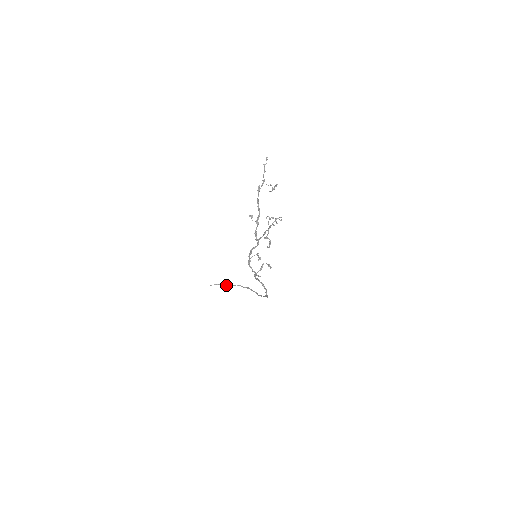
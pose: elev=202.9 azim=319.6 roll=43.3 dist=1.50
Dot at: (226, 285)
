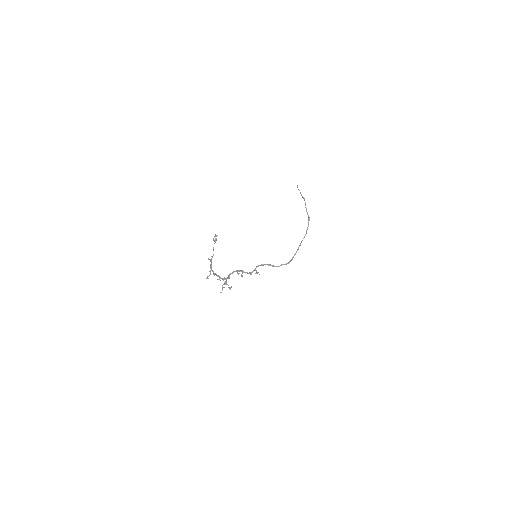
Dot at: (302, 197)
